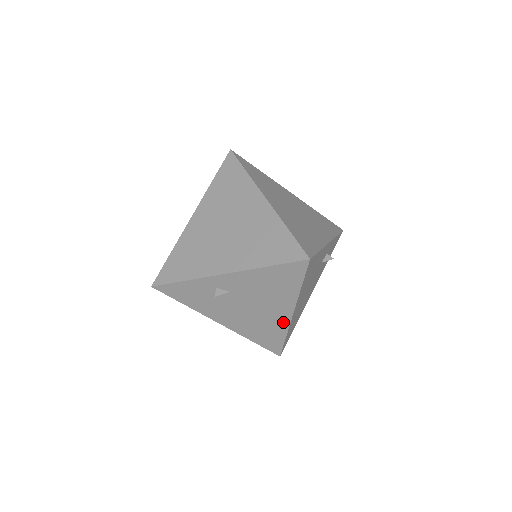
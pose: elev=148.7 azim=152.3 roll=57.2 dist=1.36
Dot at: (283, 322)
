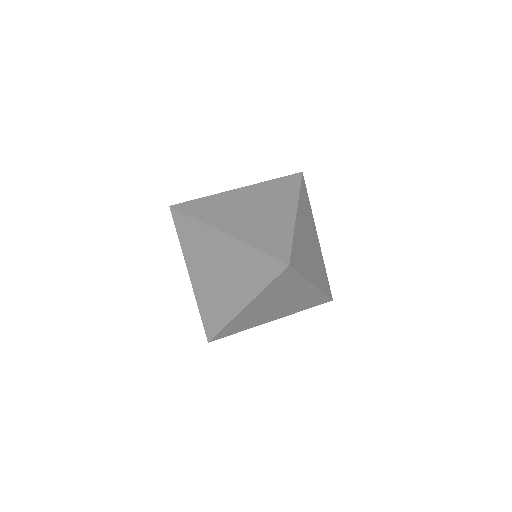
Dot at: occluded
